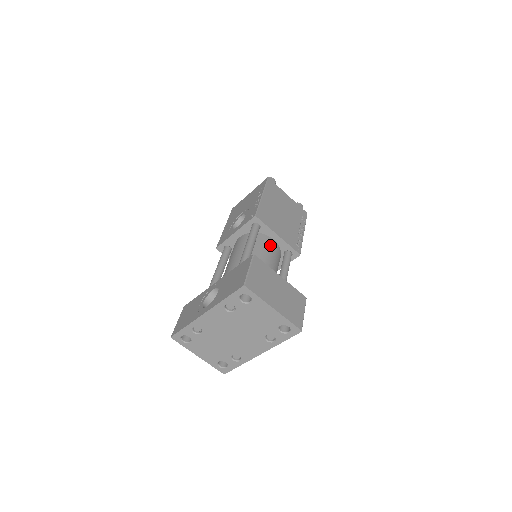
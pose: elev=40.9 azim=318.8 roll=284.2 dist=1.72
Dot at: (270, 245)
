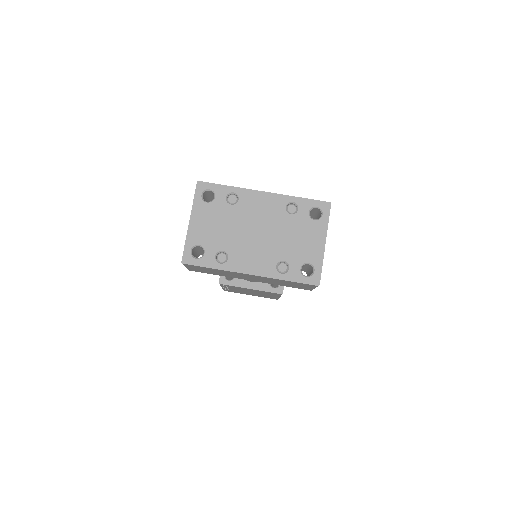
Dot at: occluded
